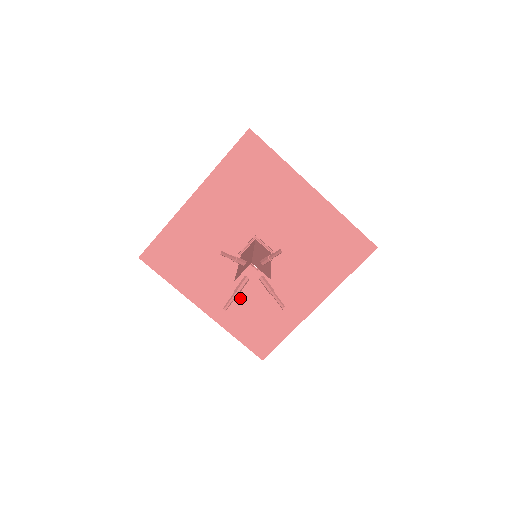
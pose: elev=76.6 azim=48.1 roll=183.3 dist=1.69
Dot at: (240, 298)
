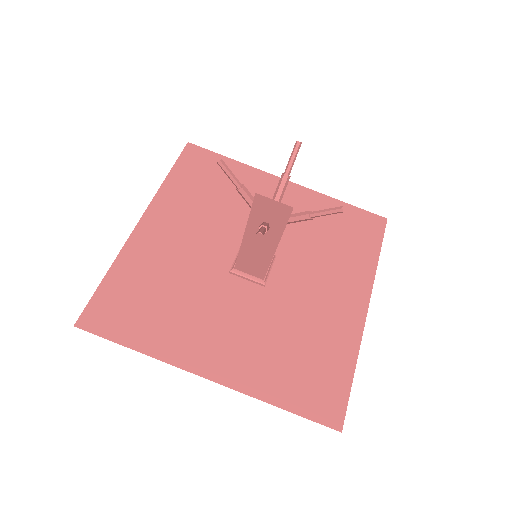
Dot at: (258, 336)
